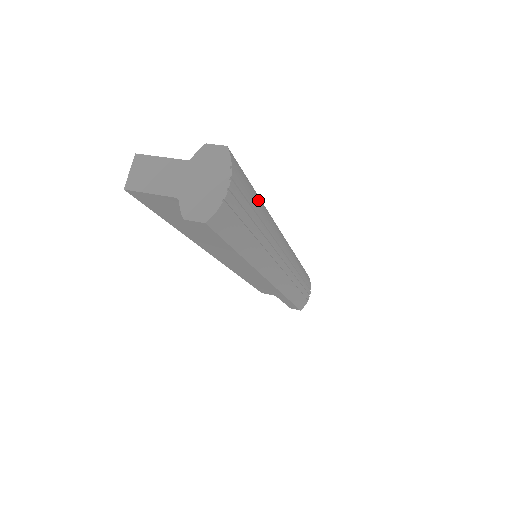
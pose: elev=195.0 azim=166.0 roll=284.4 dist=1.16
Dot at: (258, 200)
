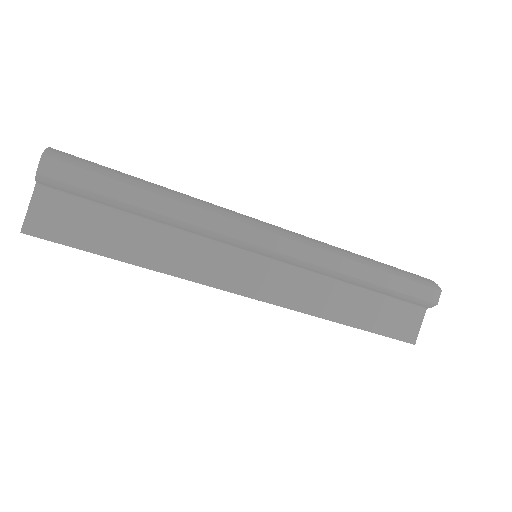
Dot at: occluded
